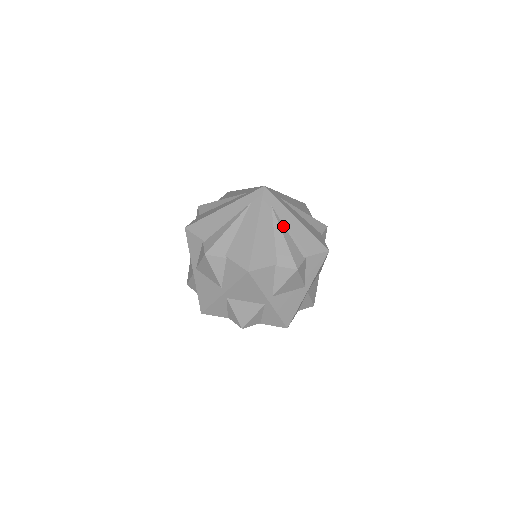
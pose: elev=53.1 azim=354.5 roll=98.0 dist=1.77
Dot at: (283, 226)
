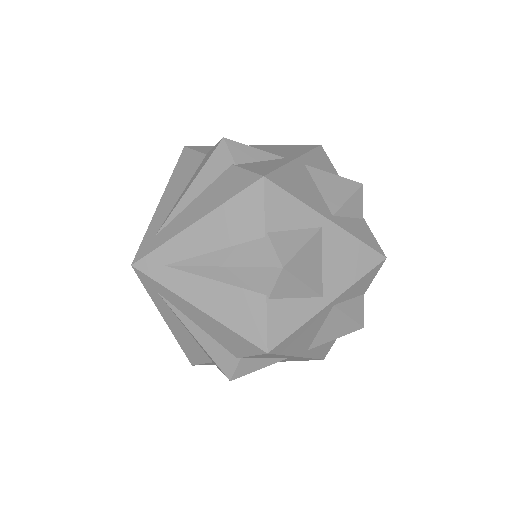
Dot at: (187, 319)
